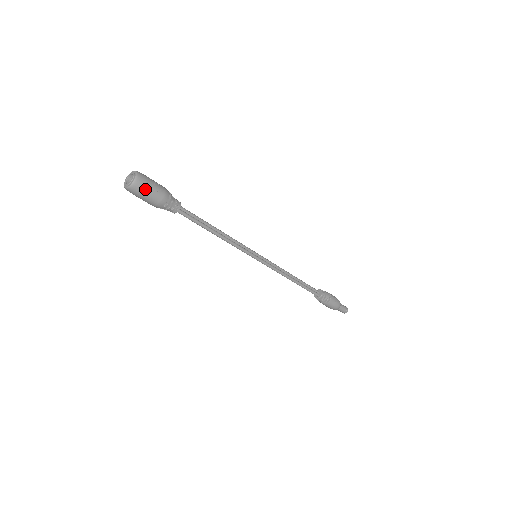
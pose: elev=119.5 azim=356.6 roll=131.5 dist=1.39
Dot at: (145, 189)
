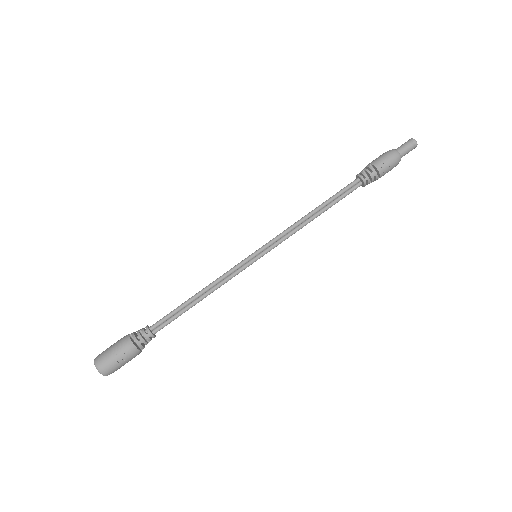
Dot at: (116, 368)
